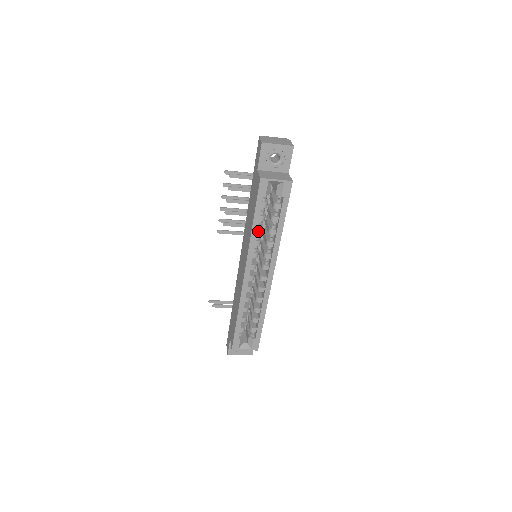
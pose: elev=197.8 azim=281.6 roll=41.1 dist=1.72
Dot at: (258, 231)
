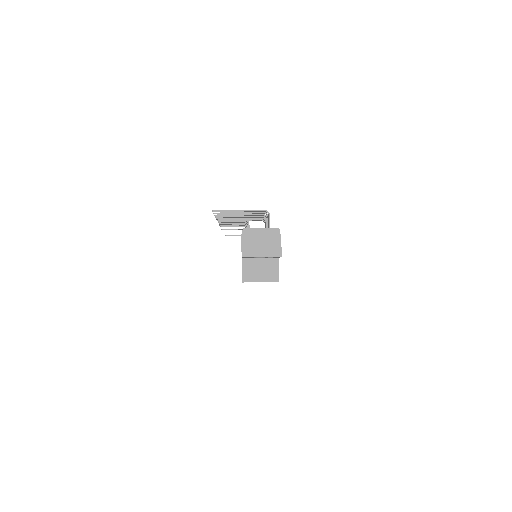
Dot at: occluded
